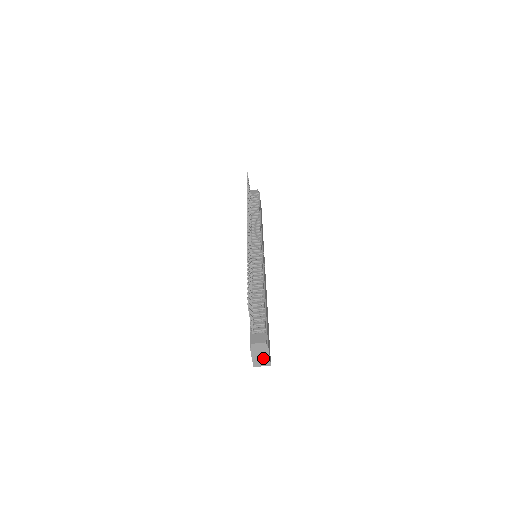
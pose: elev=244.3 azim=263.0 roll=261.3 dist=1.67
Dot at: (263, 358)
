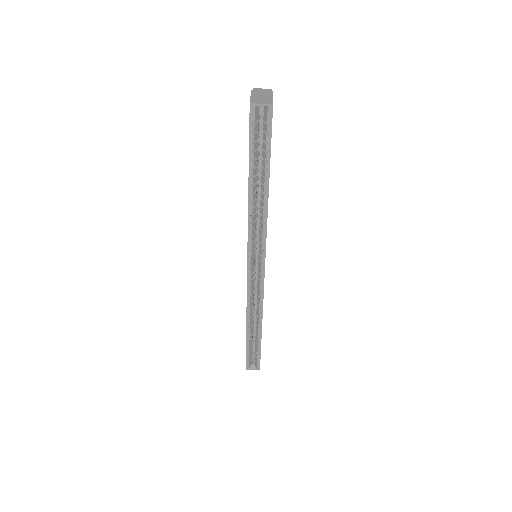
Dot at: (264, 99)
